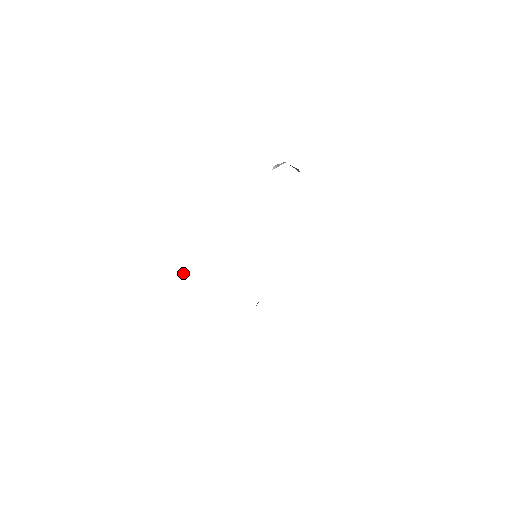
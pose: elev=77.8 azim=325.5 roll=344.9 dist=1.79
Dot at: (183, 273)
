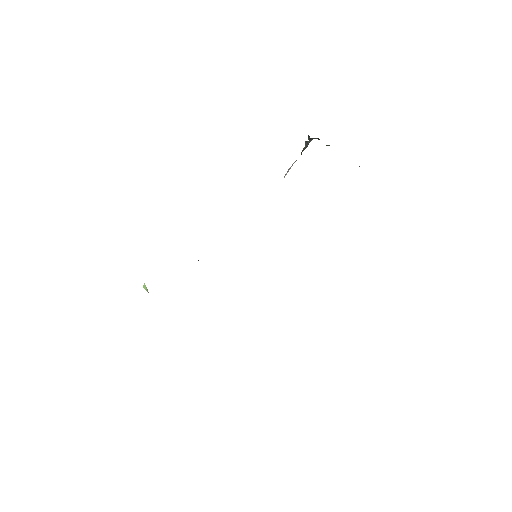
Dot at: occluded
